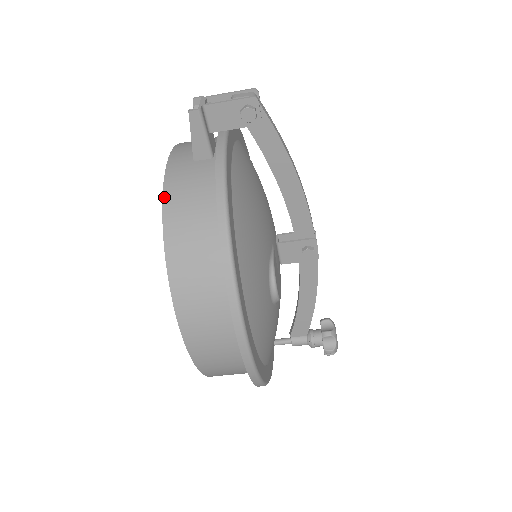
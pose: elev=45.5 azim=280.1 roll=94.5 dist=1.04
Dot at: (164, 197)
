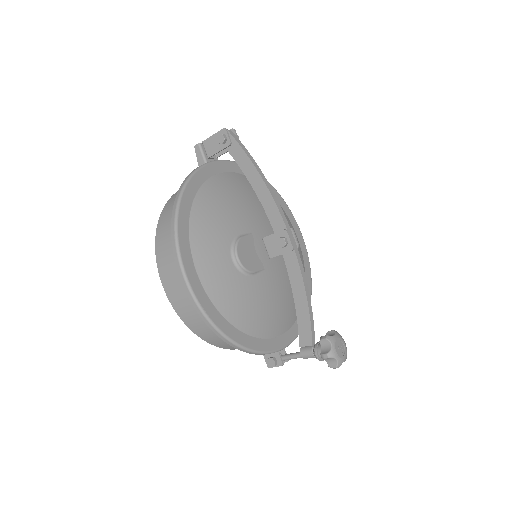
Dot at: (174, 194)
